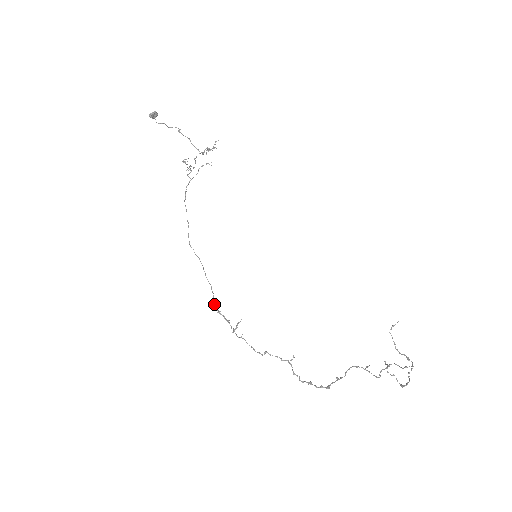
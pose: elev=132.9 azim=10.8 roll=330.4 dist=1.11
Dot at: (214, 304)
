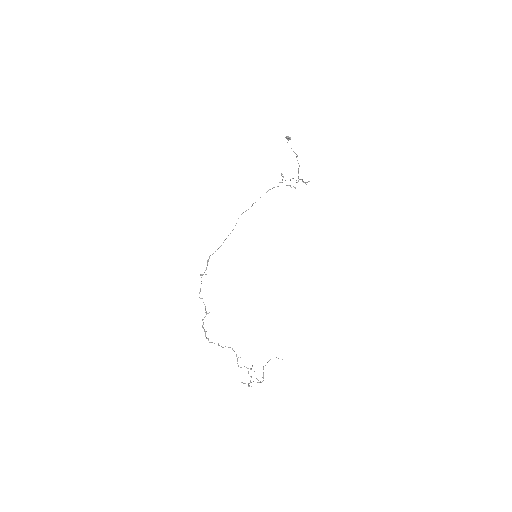
Dot at: occluded
